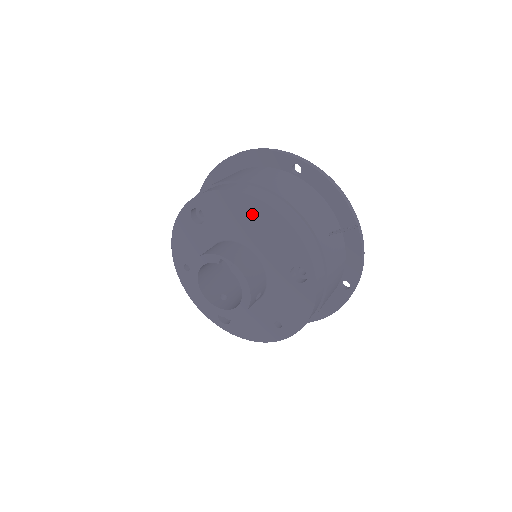
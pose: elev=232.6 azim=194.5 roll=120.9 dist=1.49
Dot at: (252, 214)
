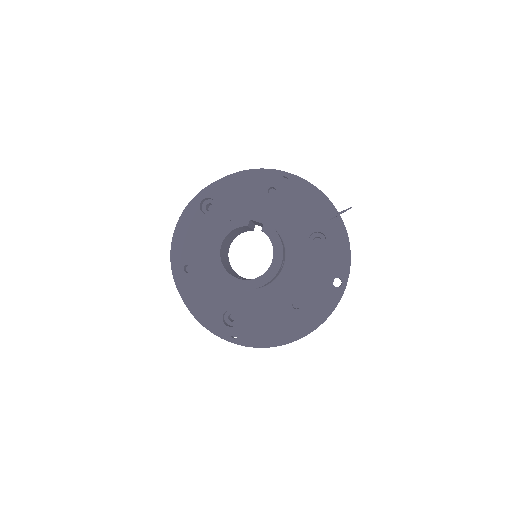
Dot at: (268, 192)
